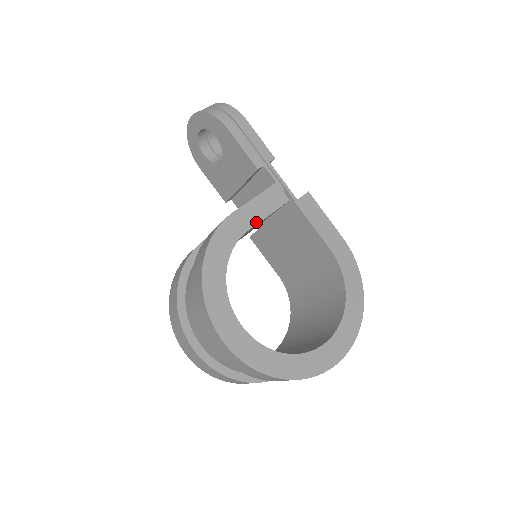
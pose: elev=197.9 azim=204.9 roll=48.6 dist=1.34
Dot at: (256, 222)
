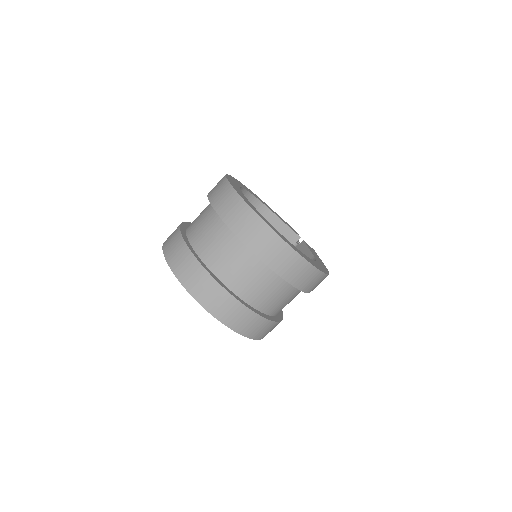
Dot at: (276, 215)
